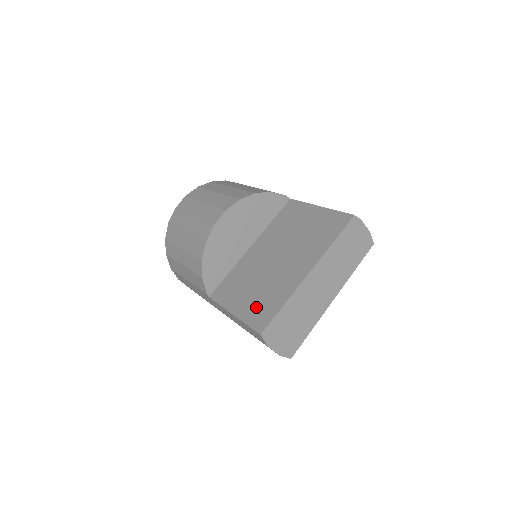
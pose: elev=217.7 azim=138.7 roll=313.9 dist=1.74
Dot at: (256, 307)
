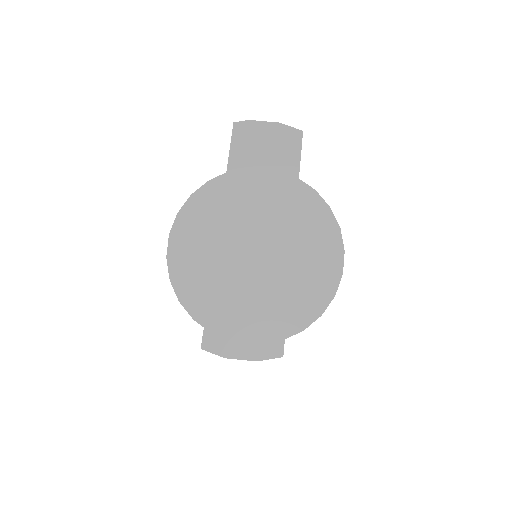
Dot at: occluded
